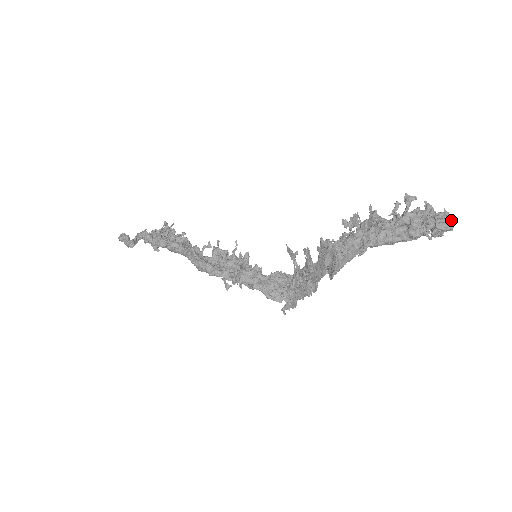
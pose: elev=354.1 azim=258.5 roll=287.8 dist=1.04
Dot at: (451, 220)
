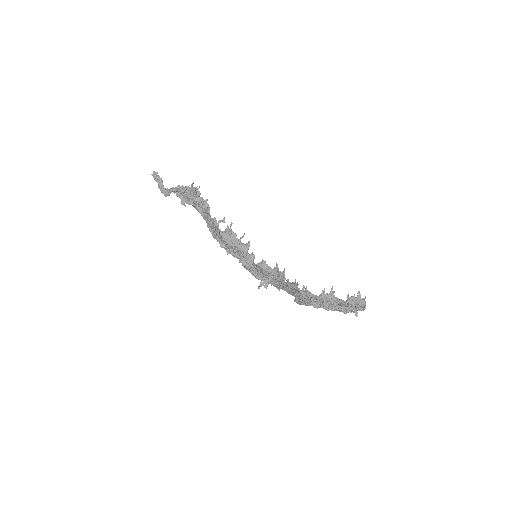
Dot at: (365, 306)
